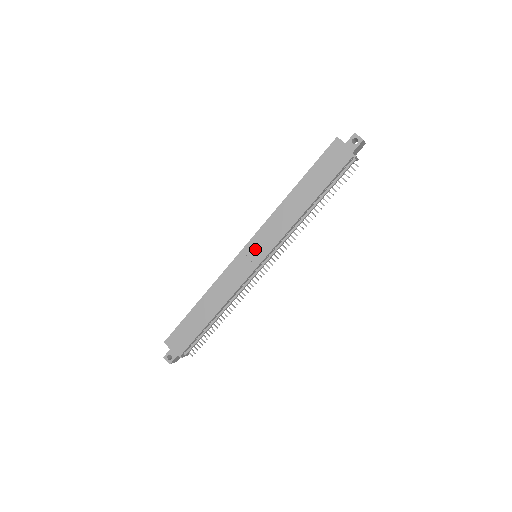
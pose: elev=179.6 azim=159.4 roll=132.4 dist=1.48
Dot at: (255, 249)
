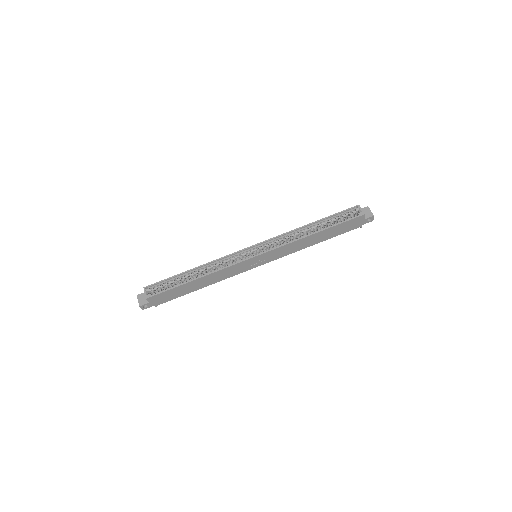
Dot at: (263, 258)
